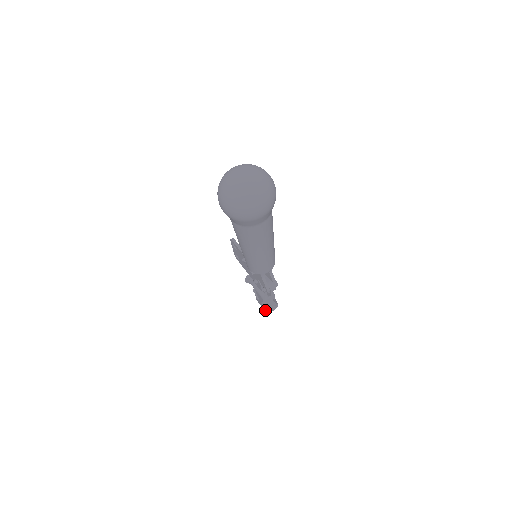
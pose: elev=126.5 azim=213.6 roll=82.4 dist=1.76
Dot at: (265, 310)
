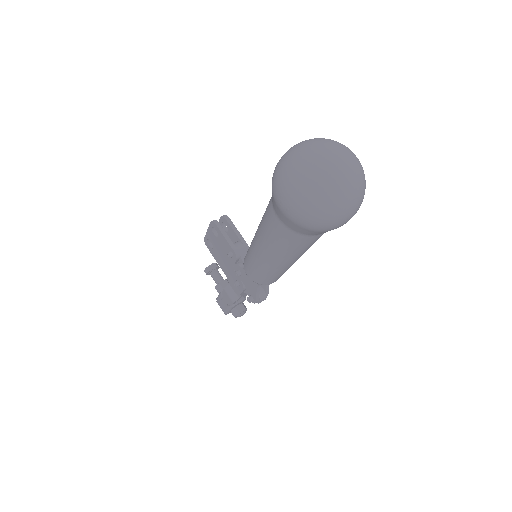
Dot at: (226, 313)
